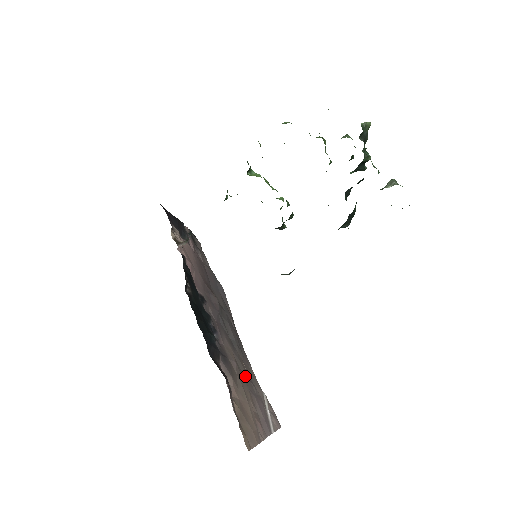
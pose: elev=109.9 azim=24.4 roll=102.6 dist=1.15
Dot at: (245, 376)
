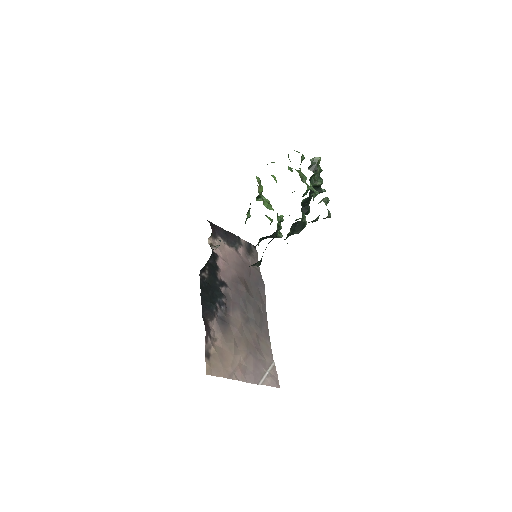
Dot at: (250, 342)
